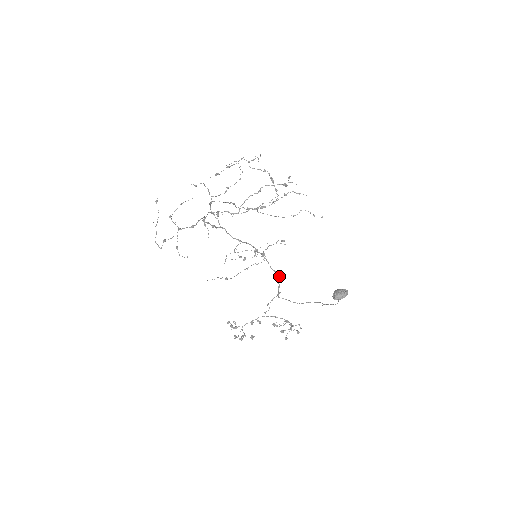
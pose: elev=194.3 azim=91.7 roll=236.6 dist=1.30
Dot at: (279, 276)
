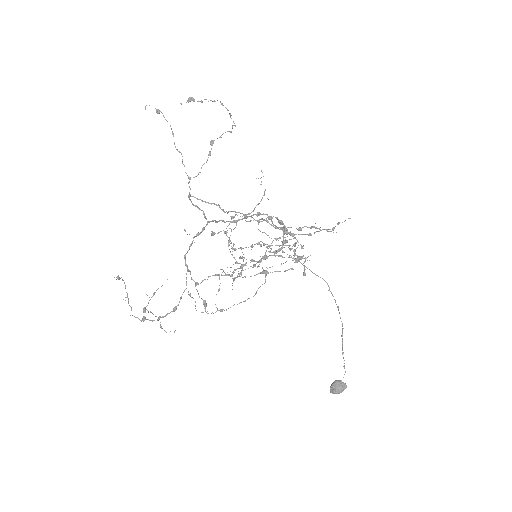
Dot at: occluded
